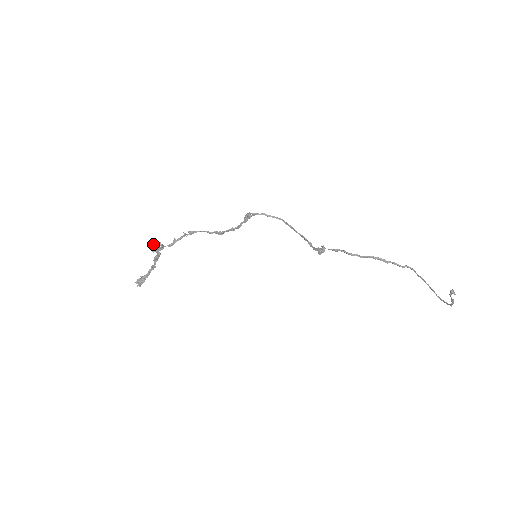
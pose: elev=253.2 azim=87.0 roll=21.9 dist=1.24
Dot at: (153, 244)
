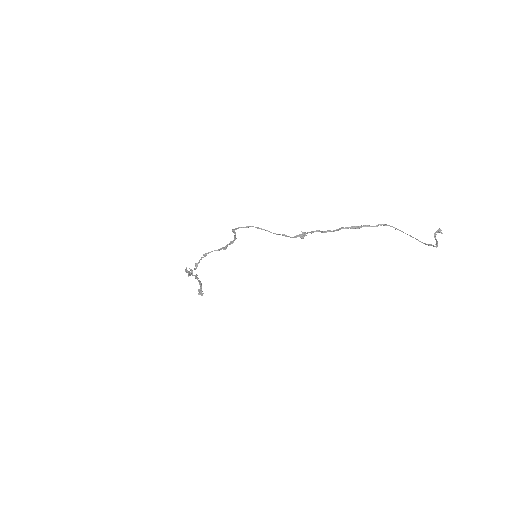
Dot at: (186, 271)
